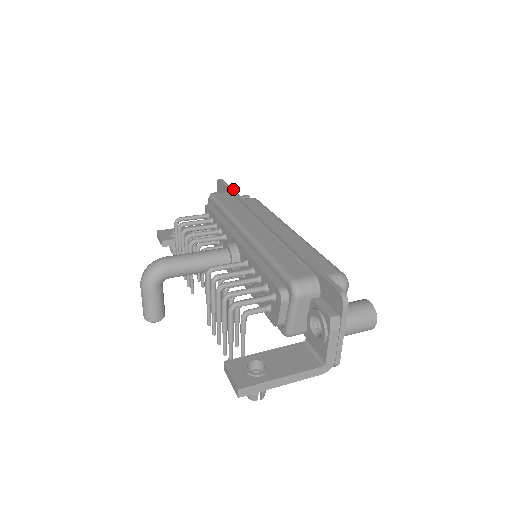
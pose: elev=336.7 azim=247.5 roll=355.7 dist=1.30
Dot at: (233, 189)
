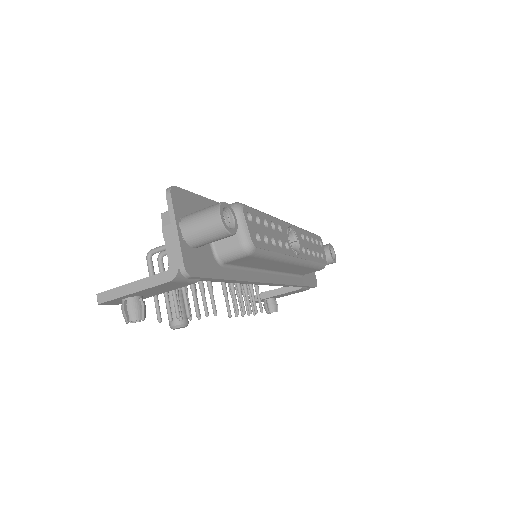
Dot at: occluded
